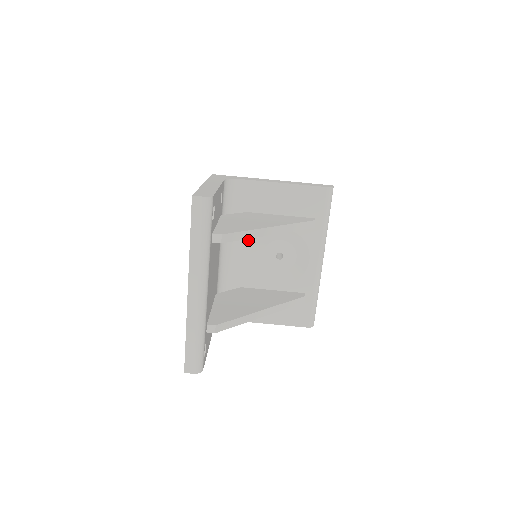
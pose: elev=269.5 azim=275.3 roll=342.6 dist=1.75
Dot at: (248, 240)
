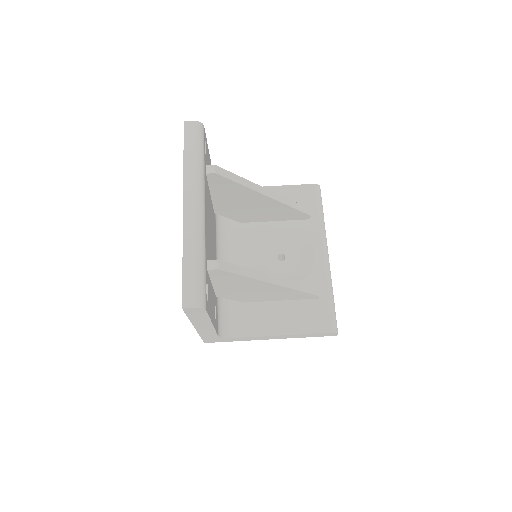
Dot at: (245, 243)
